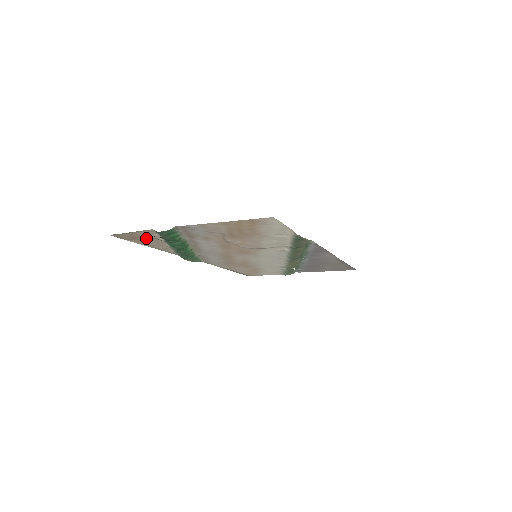
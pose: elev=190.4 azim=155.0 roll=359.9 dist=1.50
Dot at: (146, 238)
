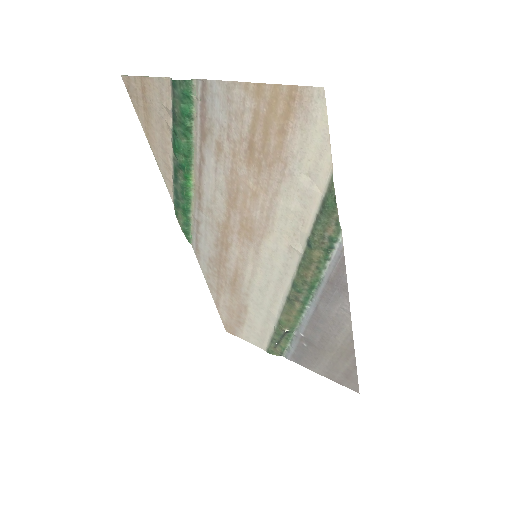
Dot at: (155, 112)
